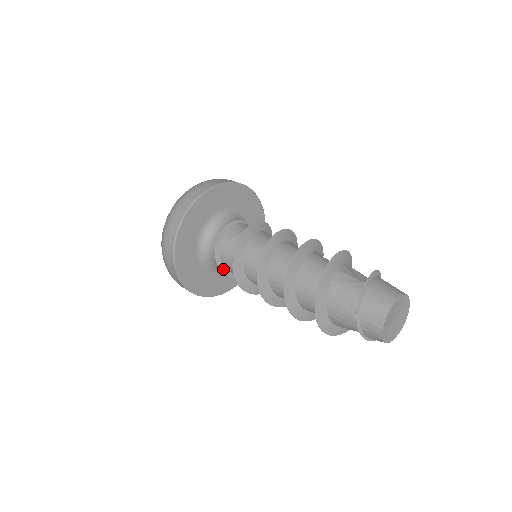
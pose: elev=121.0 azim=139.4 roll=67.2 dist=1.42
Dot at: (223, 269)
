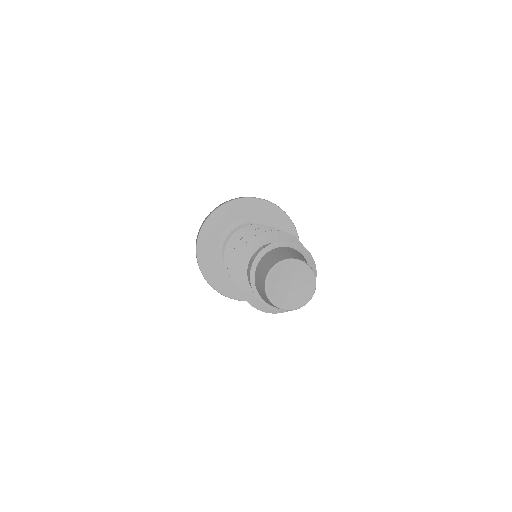
Dot at: occluded
